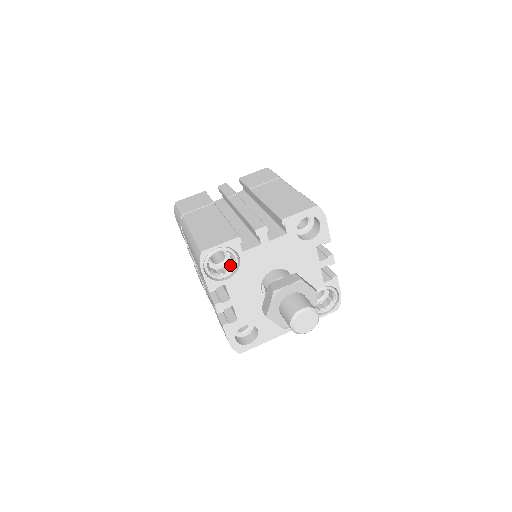
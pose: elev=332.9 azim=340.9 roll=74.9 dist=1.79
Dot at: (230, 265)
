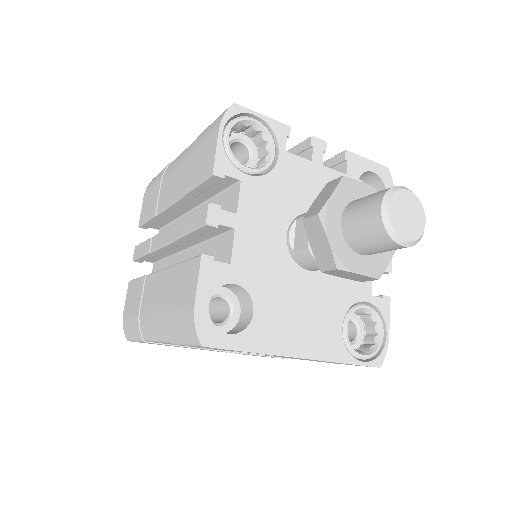
Dot at: occluded
